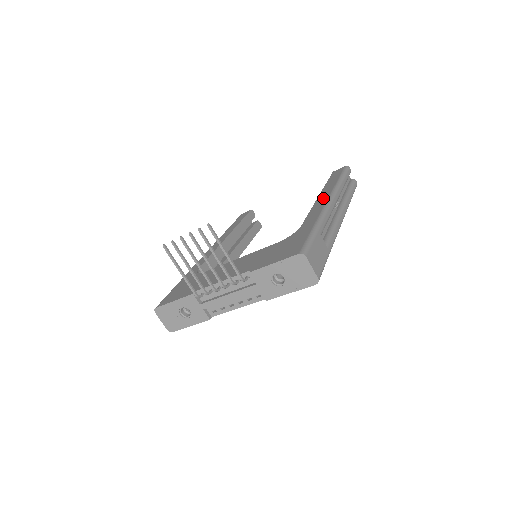
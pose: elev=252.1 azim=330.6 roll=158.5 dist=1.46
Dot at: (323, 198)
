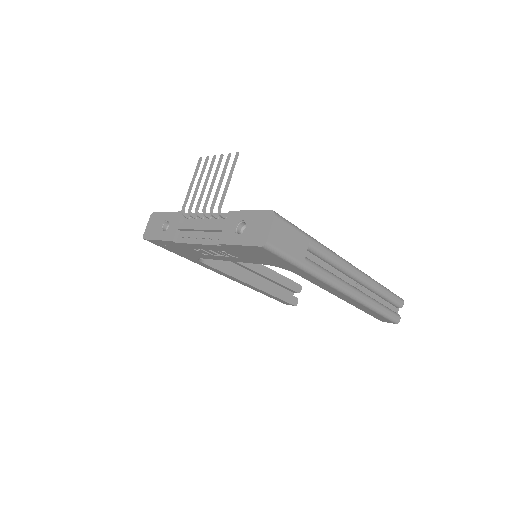
Dot at: occluded
